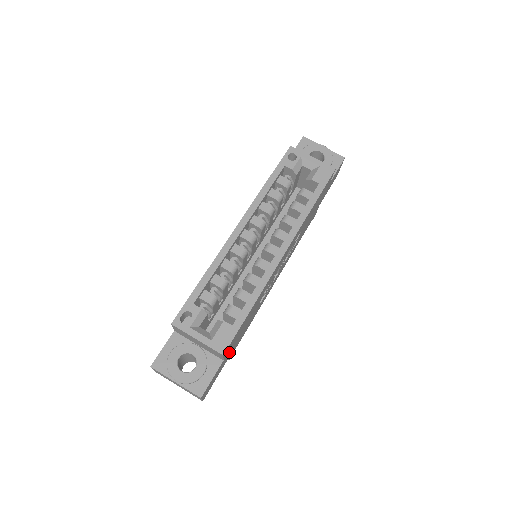
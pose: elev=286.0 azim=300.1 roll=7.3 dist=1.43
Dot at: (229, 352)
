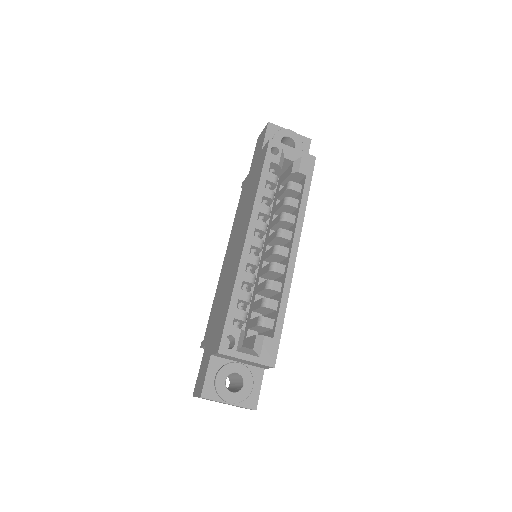
Dot at: occluded
